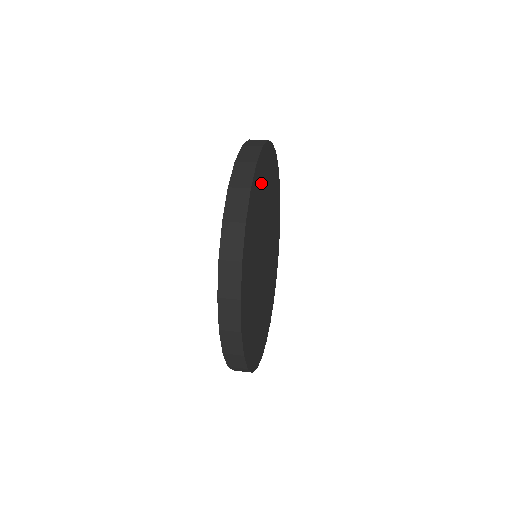
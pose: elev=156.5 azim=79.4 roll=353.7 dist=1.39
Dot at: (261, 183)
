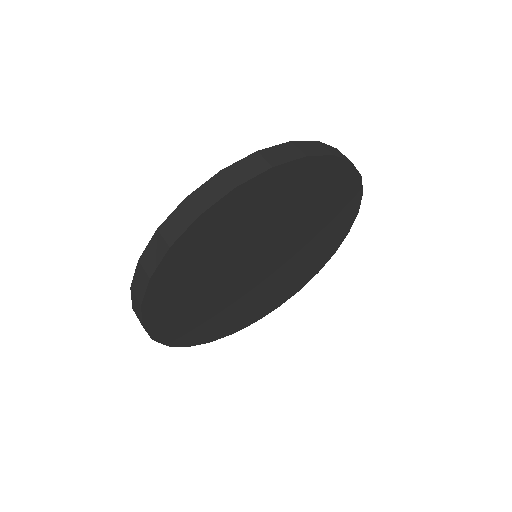
Dot at: (231, 220)
